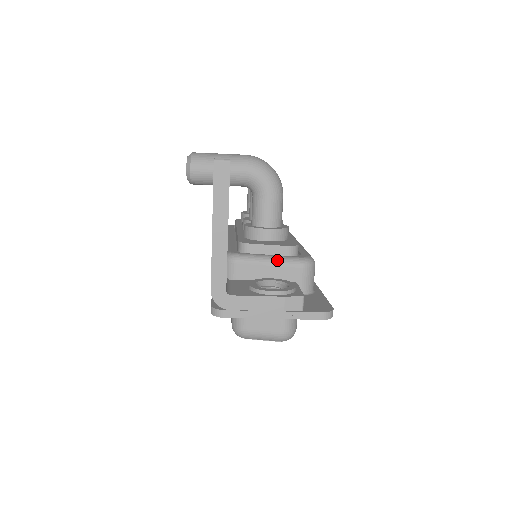
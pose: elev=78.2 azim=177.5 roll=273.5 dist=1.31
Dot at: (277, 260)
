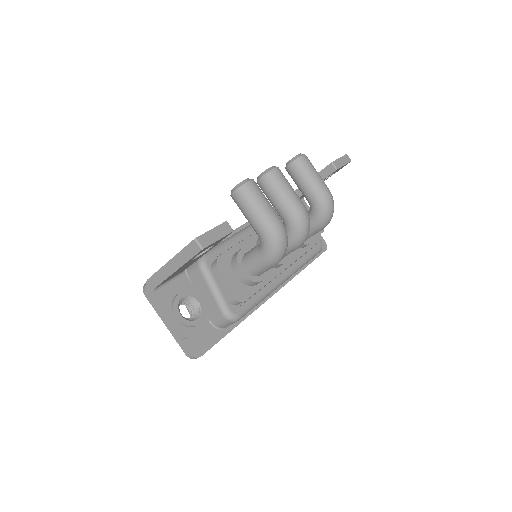
Dot at: (217, 296)
